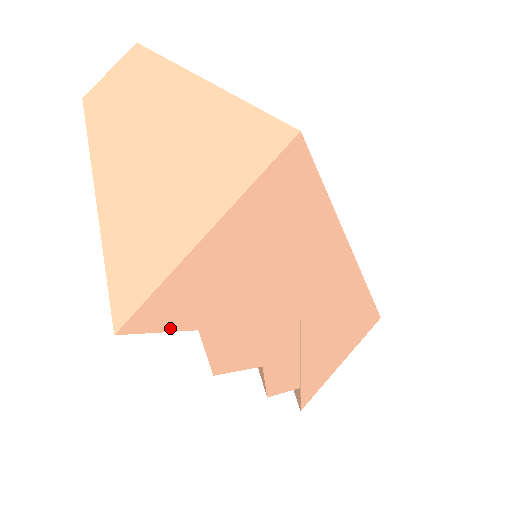
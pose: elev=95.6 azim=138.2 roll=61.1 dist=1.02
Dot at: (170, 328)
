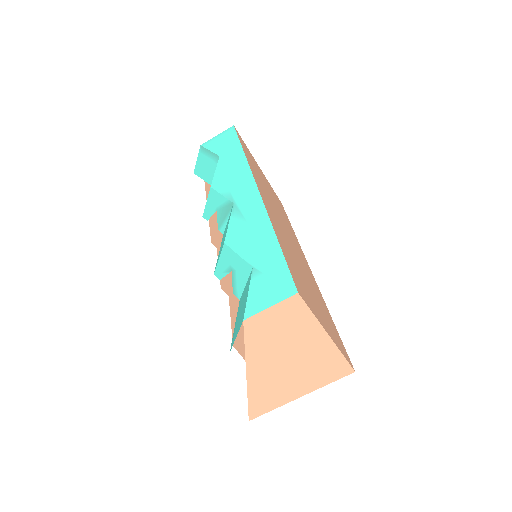
Dot at: occluded
